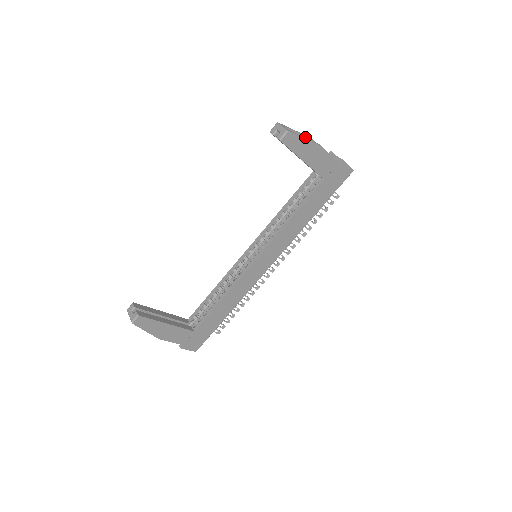
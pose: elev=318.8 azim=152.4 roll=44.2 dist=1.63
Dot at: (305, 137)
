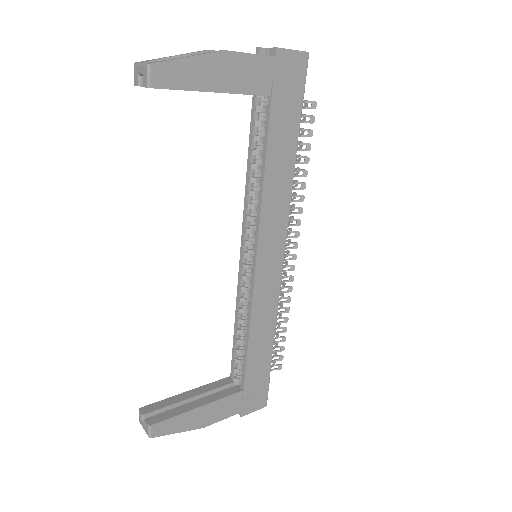
Dot at: occluded
